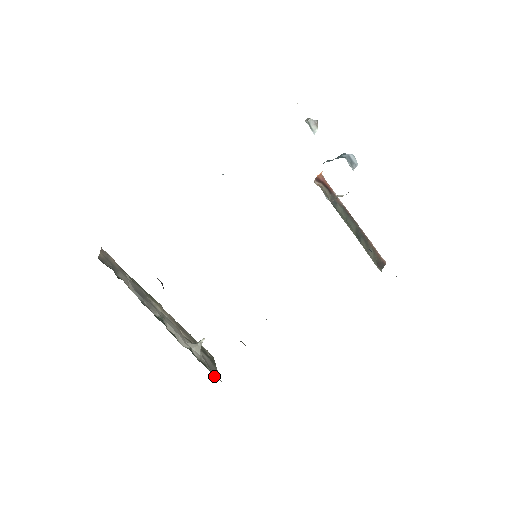
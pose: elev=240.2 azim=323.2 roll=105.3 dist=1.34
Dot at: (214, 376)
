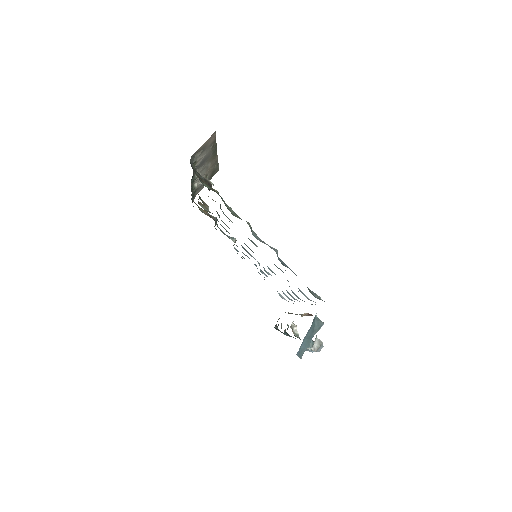
Dot at: (192, 198)
